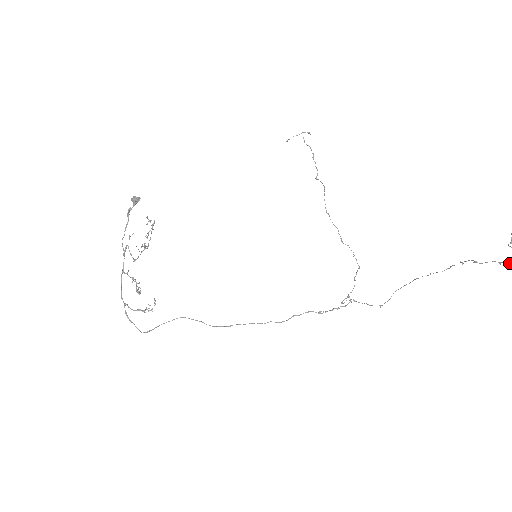
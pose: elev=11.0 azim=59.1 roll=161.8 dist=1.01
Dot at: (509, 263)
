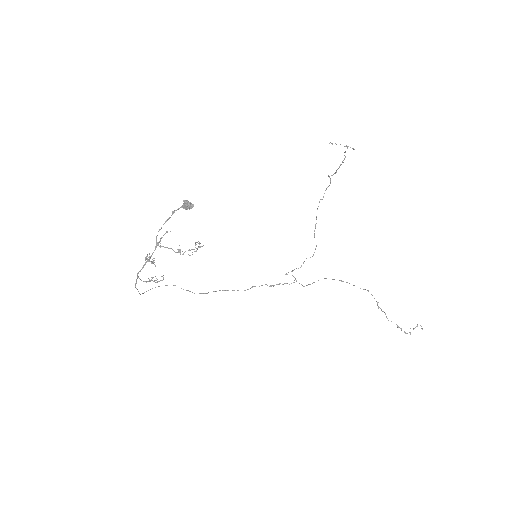
Dot at: occluded
